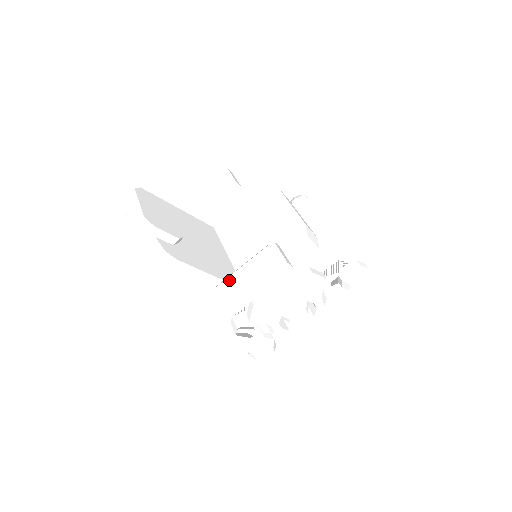
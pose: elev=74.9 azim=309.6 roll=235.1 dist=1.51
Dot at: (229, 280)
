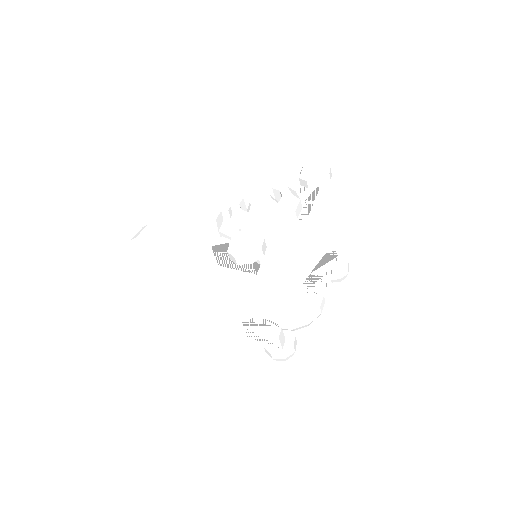
Dot at: occluded
